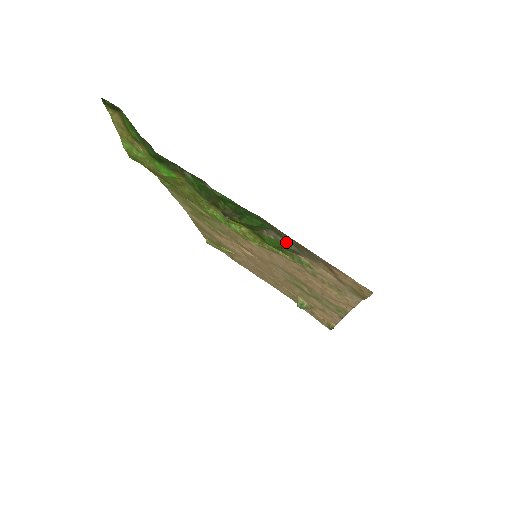
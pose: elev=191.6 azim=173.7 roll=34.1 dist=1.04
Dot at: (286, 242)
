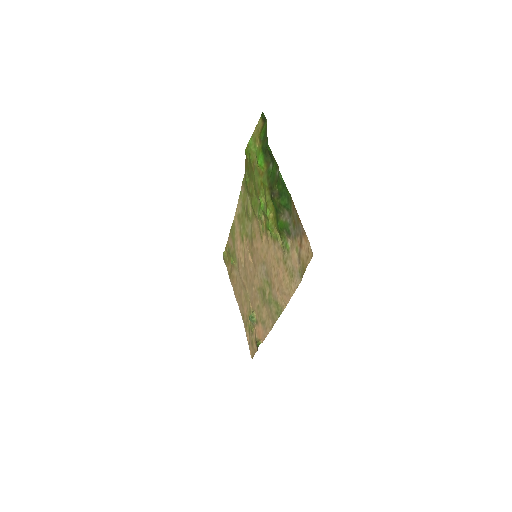
Dot at: (290, 222)
